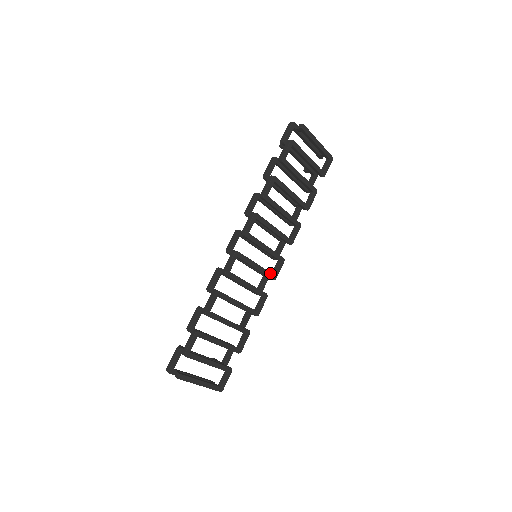
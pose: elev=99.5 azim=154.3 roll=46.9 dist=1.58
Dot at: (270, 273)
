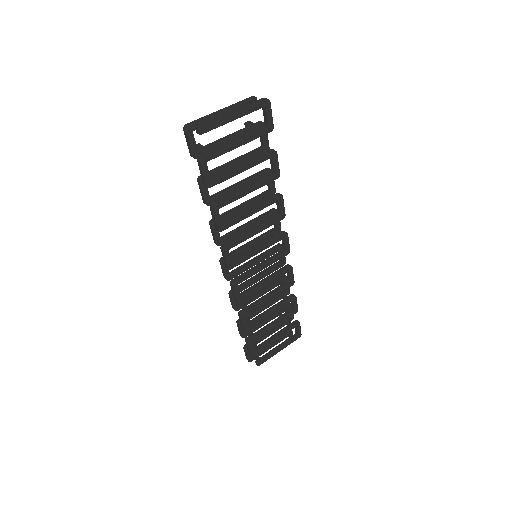
Dot at: (280, 255)
